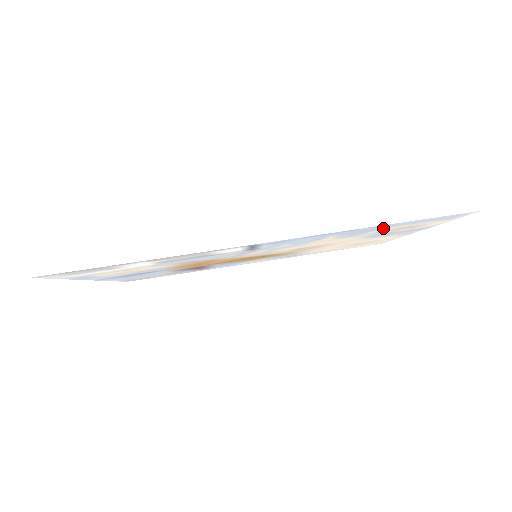
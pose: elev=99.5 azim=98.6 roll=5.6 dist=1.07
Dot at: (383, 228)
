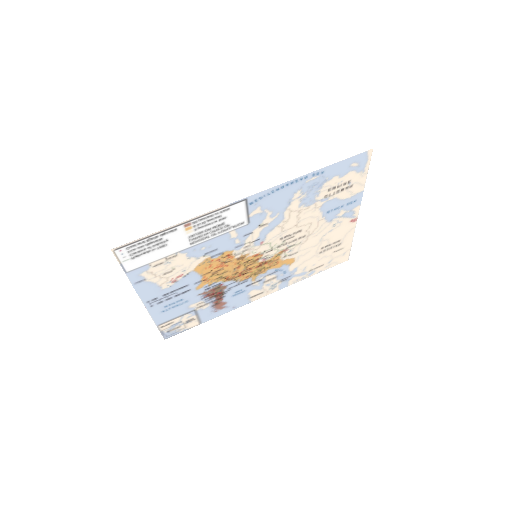
Dot at: (324, 182)
